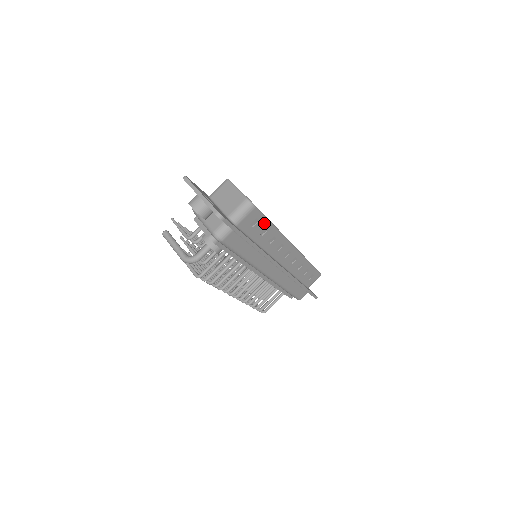
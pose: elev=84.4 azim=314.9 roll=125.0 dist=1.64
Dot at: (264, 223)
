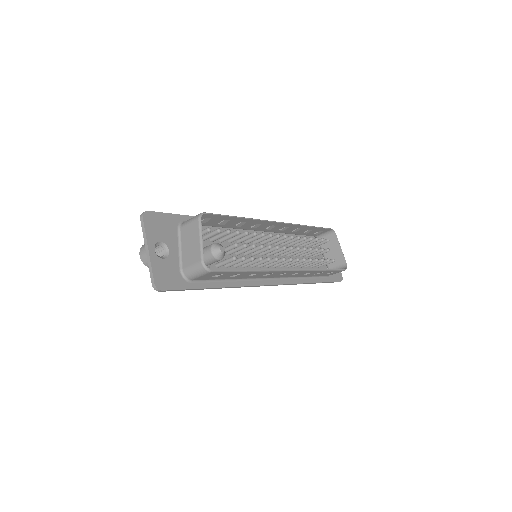
Dot at: (232, 273)
